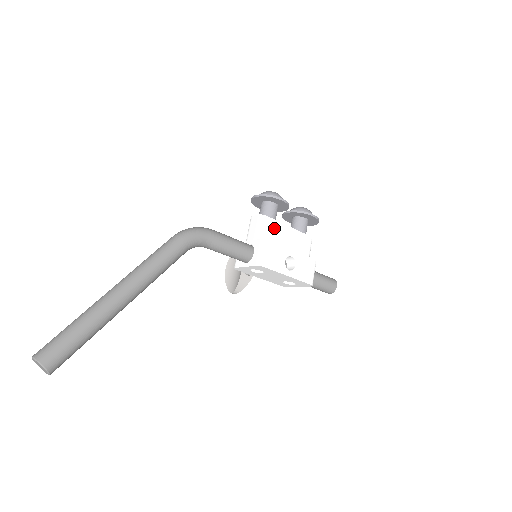
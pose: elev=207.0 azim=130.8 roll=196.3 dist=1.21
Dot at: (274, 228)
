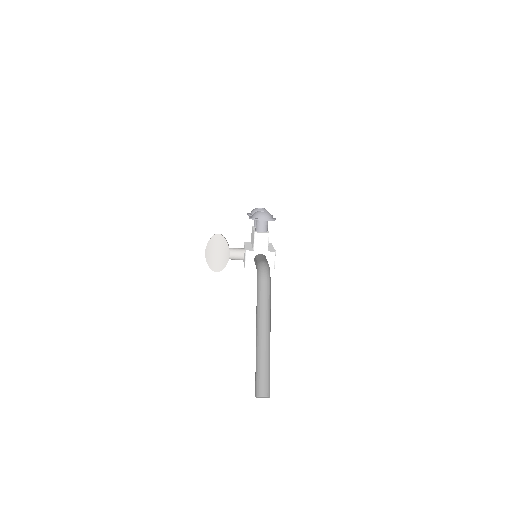
Dot at: occluded
